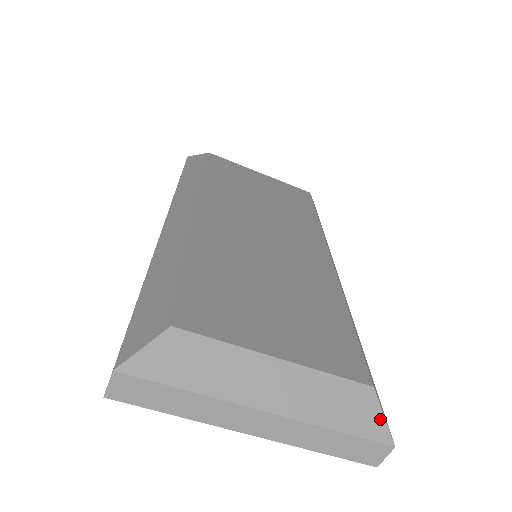
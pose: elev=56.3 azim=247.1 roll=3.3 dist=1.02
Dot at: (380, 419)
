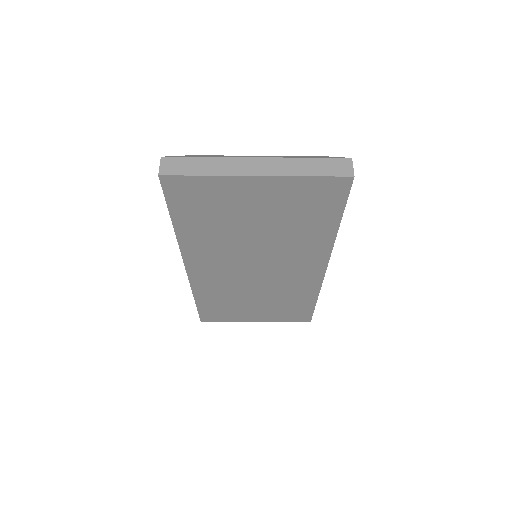
Dot at: (335, 157)
